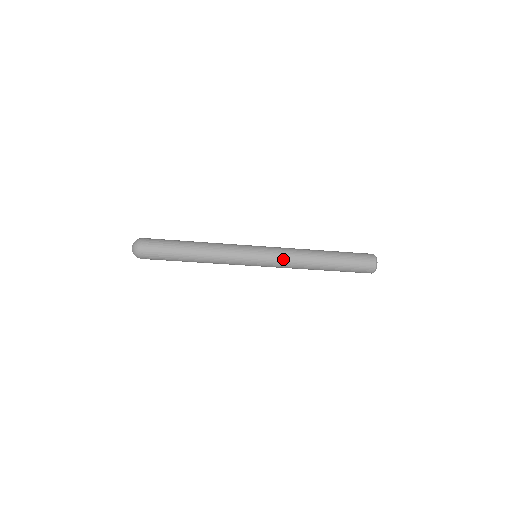
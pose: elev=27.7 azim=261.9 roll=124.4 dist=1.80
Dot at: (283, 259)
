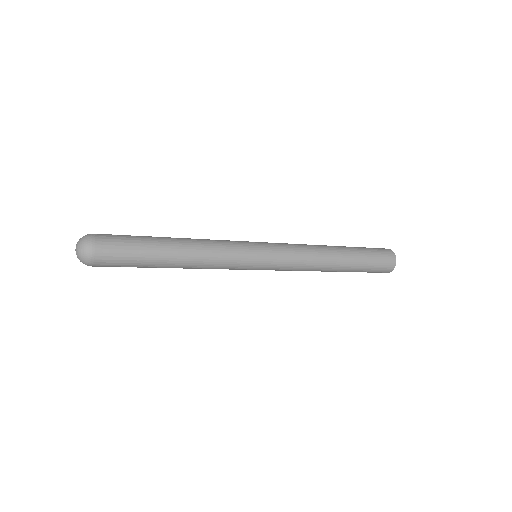
Dot at: occluded
